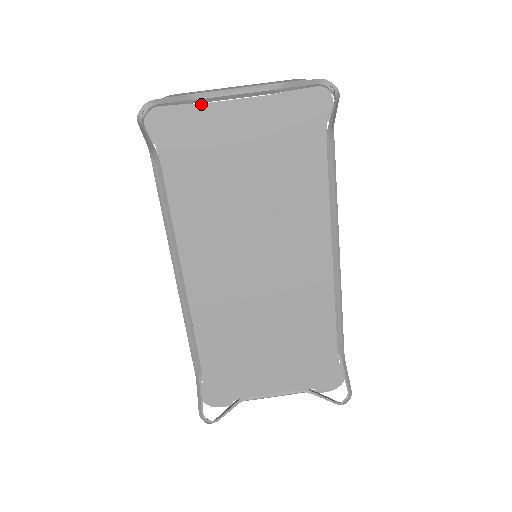
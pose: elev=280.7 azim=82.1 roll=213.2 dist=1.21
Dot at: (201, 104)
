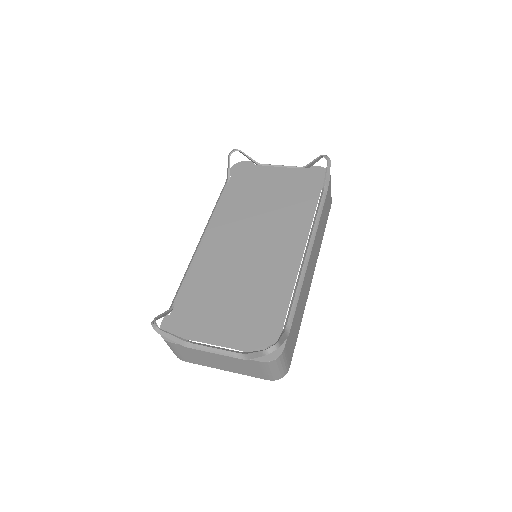
Dot at: (262, 166)
